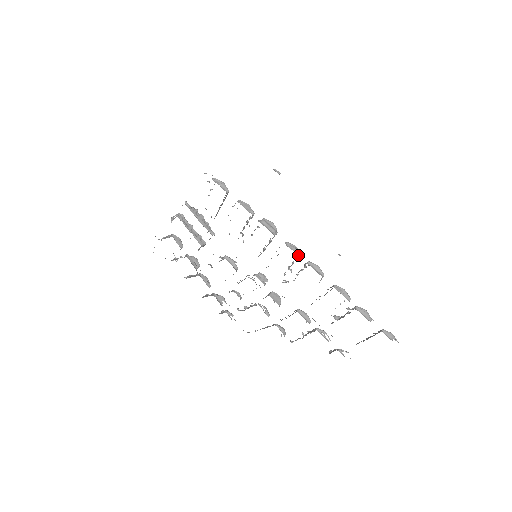
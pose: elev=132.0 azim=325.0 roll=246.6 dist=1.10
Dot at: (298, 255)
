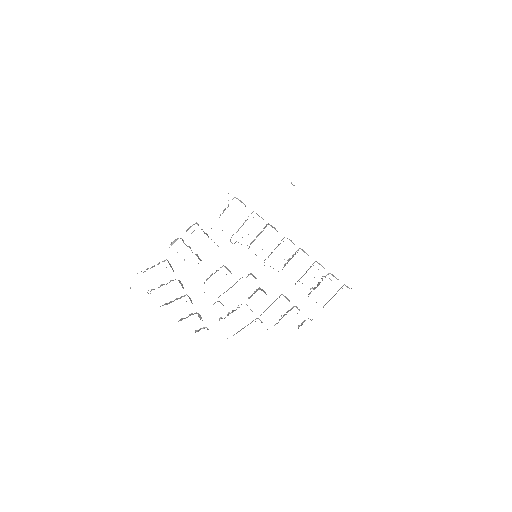
Dot at: (294, 244)
